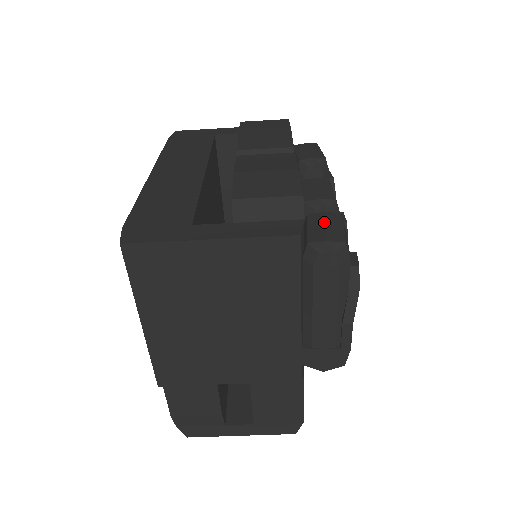
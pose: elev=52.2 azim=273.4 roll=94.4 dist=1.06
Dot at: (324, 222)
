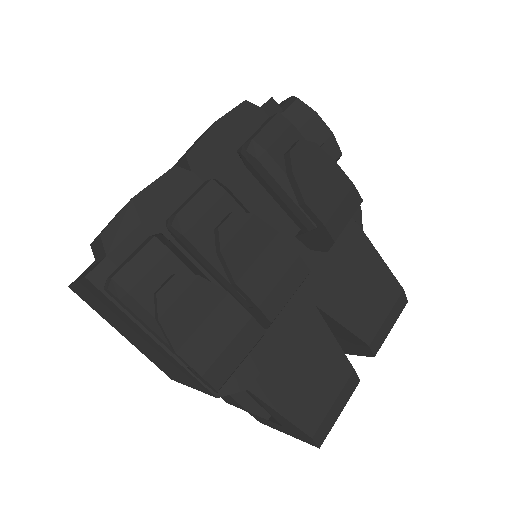
Dot at: (134, 251)
